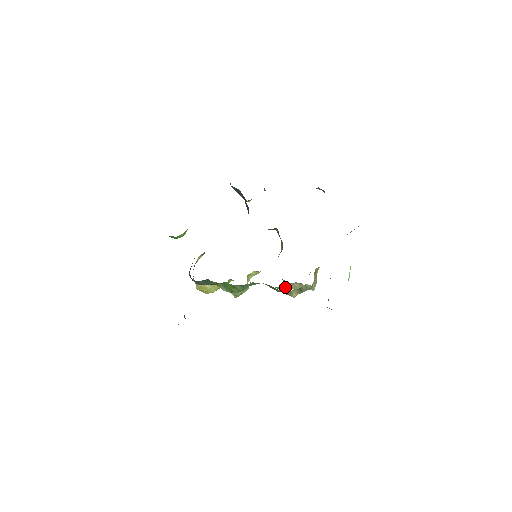
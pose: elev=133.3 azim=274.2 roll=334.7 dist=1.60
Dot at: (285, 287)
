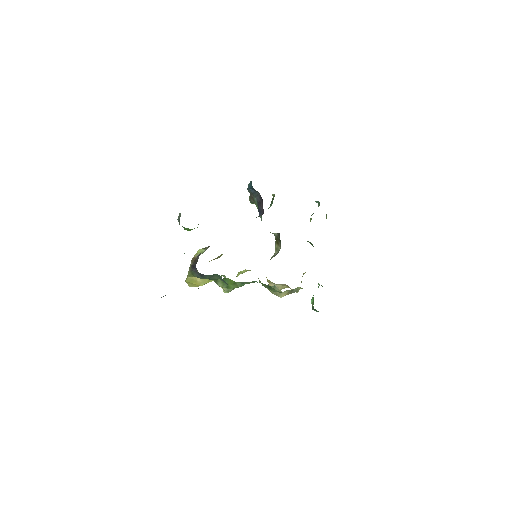
Dot at: (276, 287)
